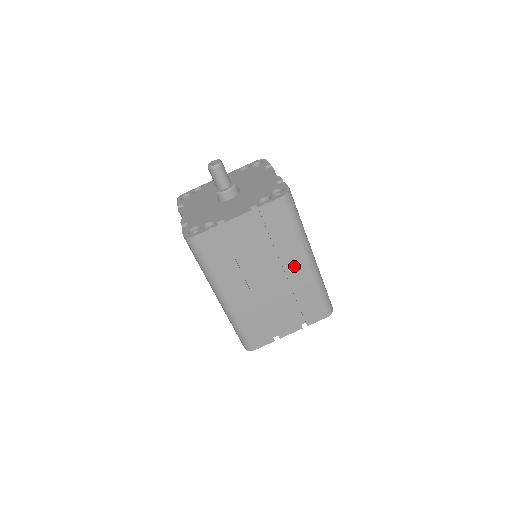
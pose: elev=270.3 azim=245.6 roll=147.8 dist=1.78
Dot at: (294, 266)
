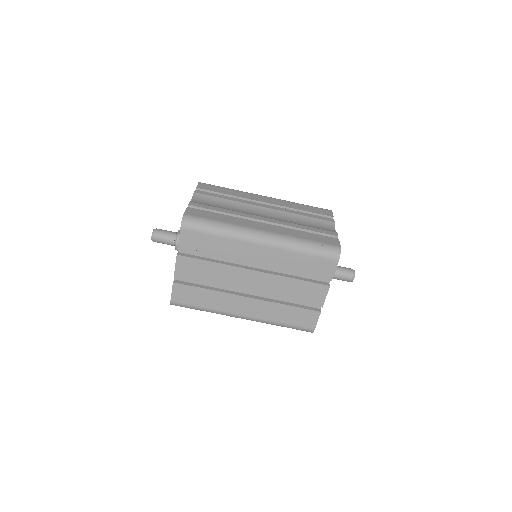
Dot at: (255, 256)
